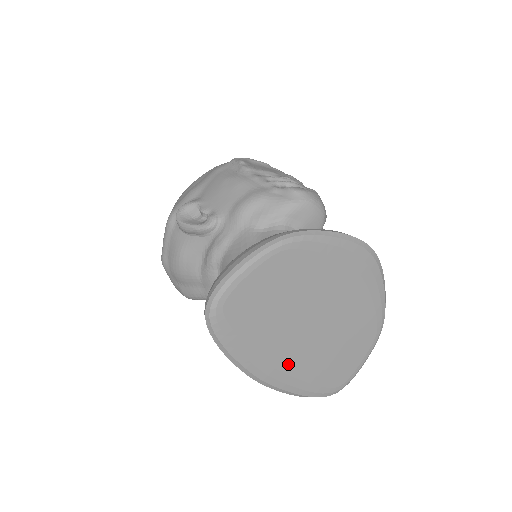
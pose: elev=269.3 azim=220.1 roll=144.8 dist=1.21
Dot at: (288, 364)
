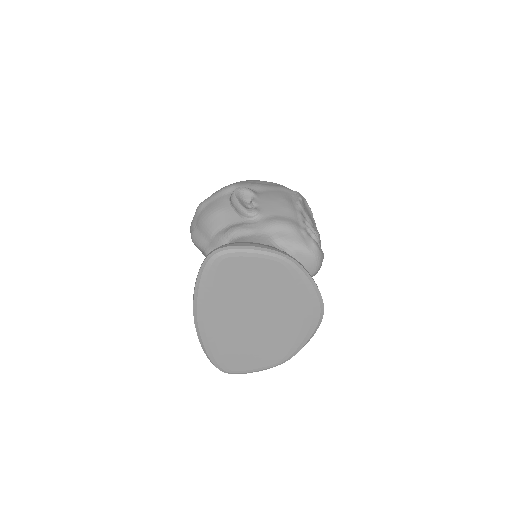
Dot at: (219, 326)
